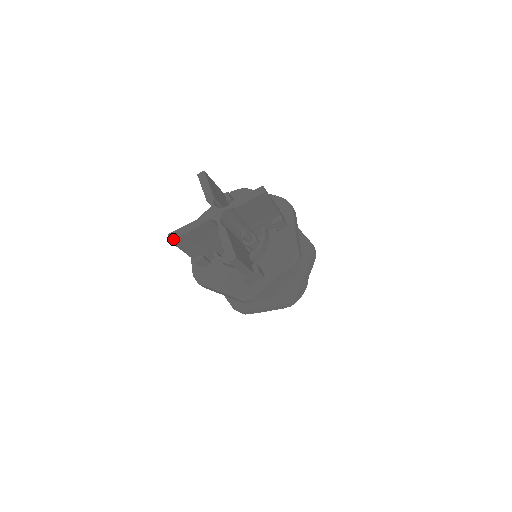
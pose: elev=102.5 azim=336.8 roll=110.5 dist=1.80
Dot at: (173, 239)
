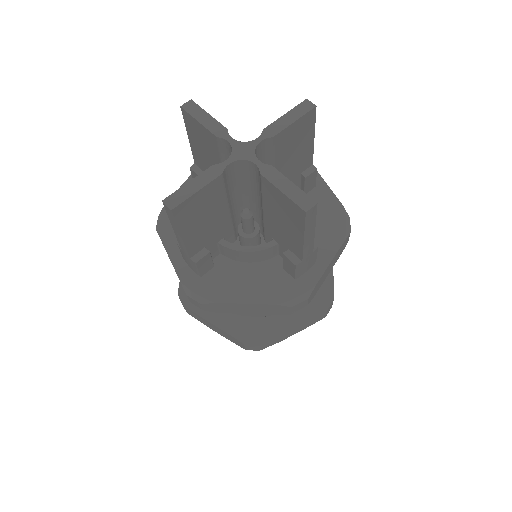
Dot at: (177, 205)
